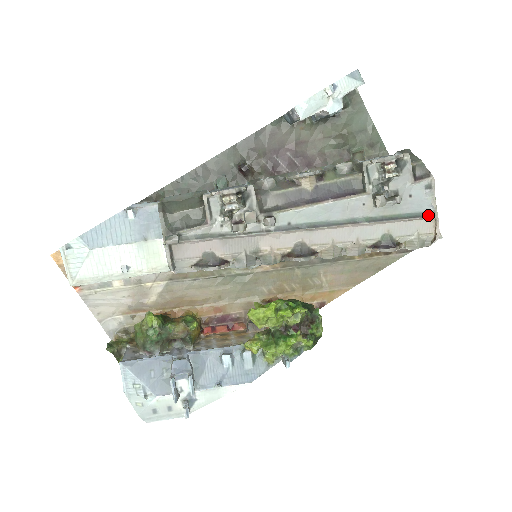
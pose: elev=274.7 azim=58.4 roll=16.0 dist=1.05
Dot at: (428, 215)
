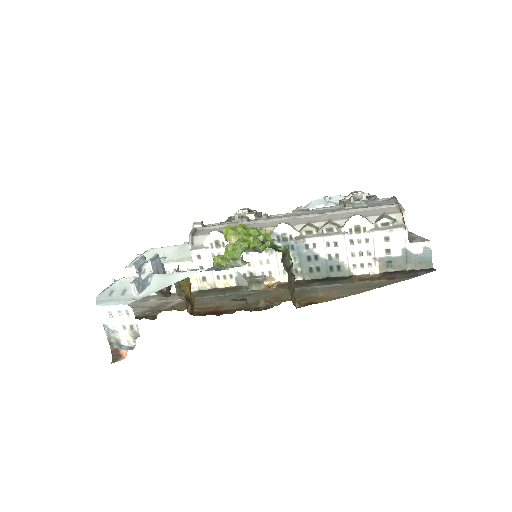
Dot at: (391, 205)
